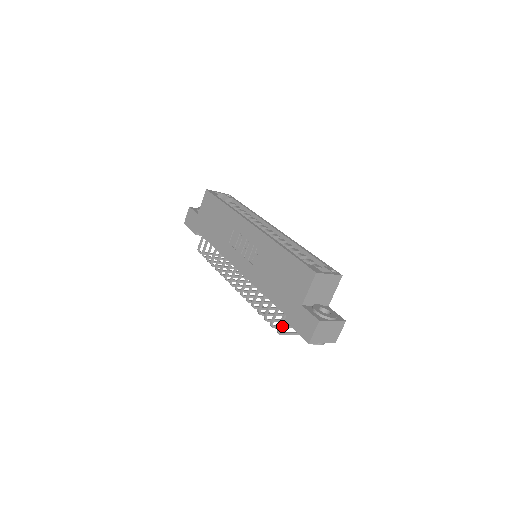
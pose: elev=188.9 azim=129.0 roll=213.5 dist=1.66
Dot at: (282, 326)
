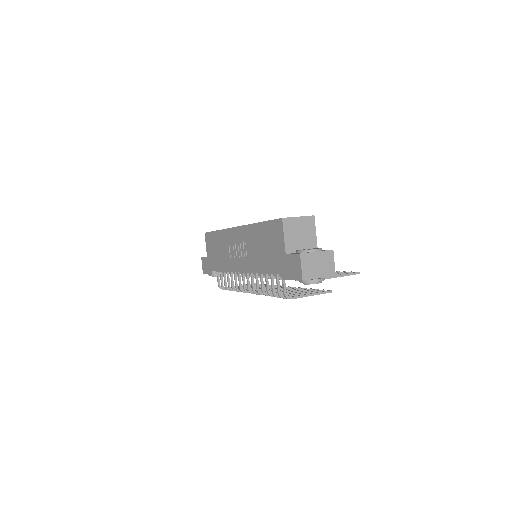
Dot at: (293, 295)
